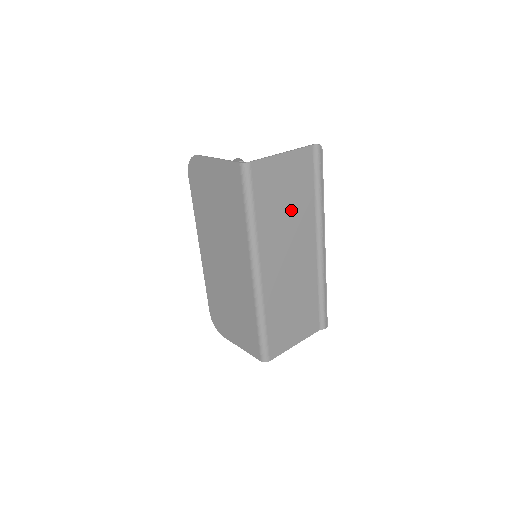
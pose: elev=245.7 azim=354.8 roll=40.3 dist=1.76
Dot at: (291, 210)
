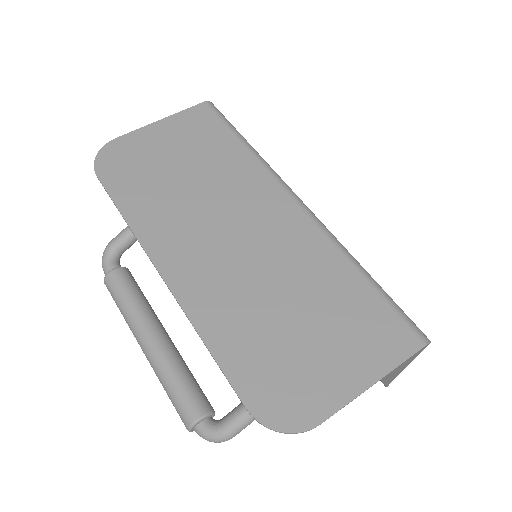
Dot at: occluded
